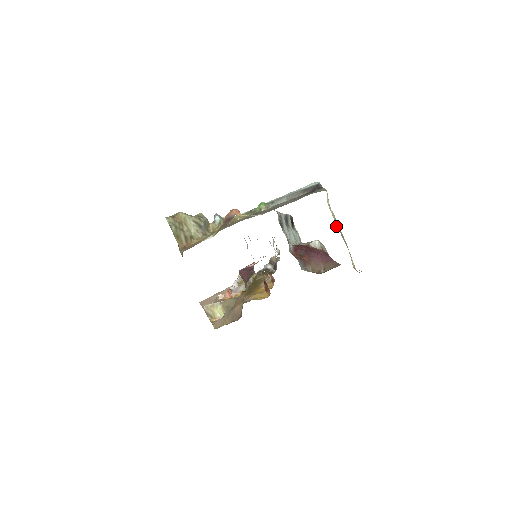
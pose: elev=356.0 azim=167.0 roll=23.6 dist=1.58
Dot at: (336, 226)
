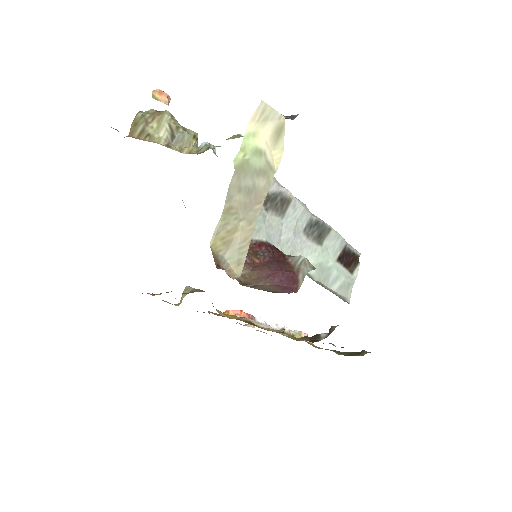
Dot at: (237, 162)
